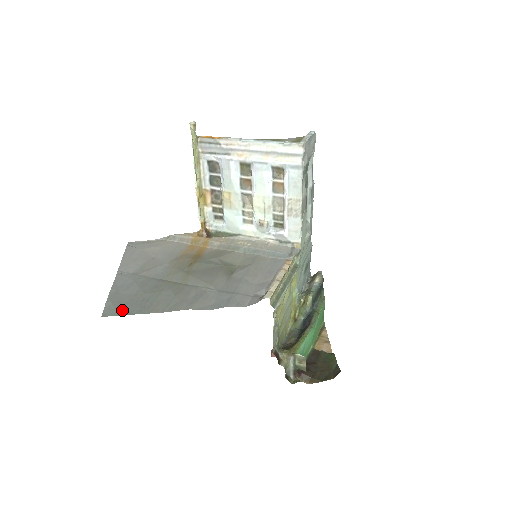
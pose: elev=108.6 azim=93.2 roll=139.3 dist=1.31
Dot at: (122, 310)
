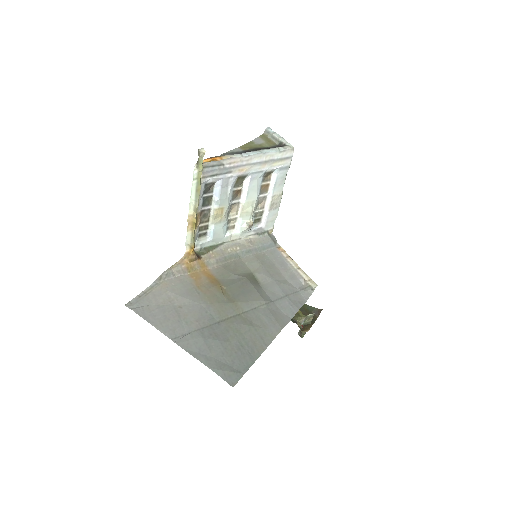
Dot at: (239, 369)
